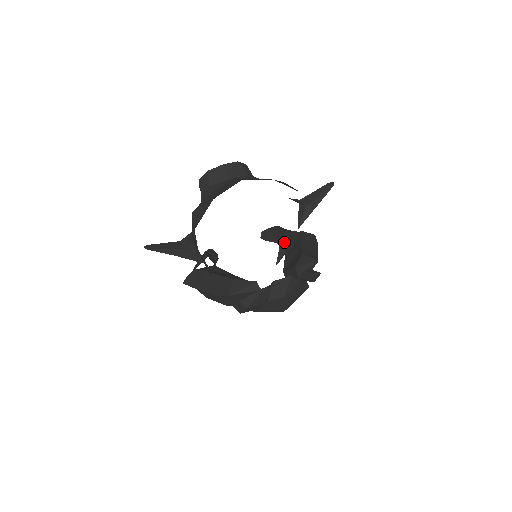
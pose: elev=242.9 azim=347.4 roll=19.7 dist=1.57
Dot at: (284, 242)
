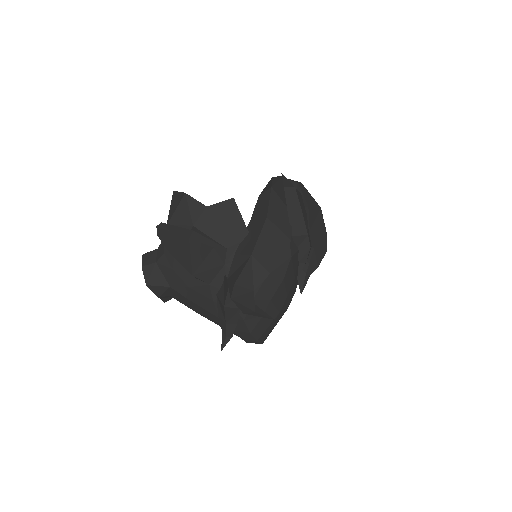
Dot at: occluded
